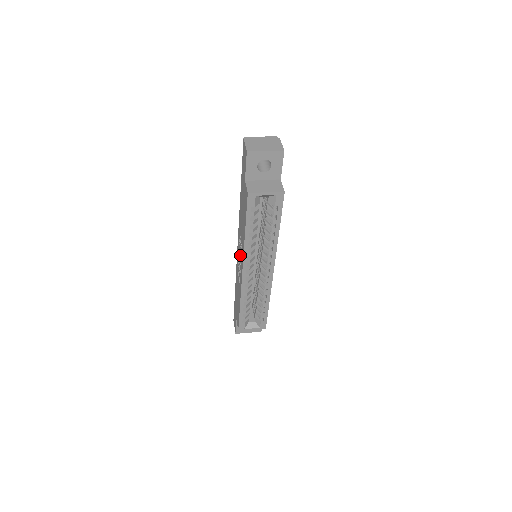
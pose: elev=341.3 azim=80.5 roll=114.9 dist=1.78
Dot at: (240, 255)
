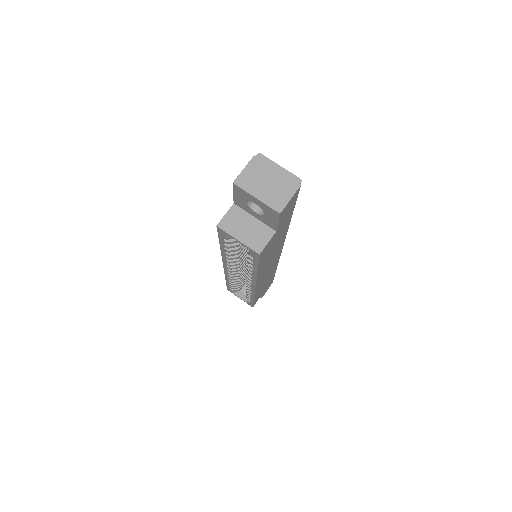
Dot at: occluded
